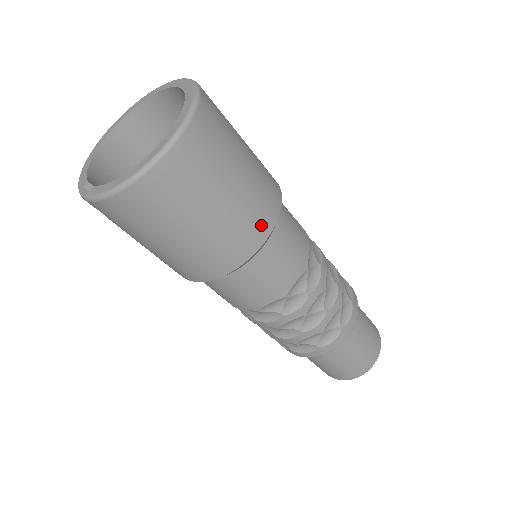
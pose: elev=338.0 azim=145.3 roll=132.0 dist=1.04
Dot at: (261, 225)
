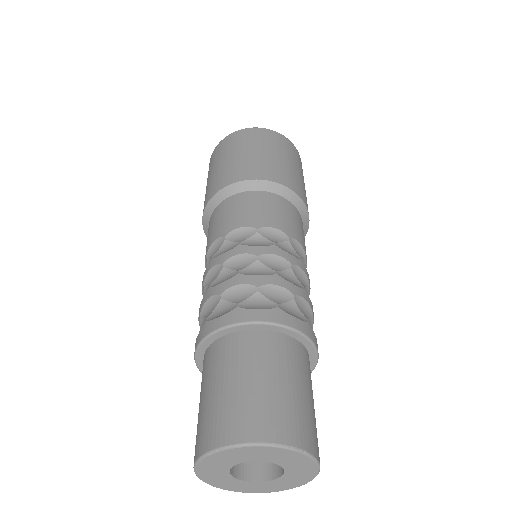
Dot at: occluded
